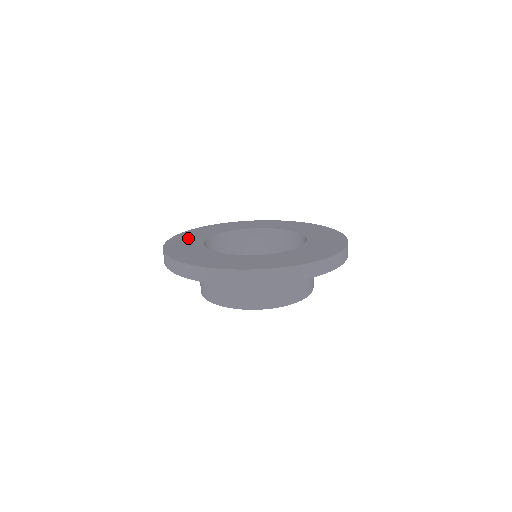
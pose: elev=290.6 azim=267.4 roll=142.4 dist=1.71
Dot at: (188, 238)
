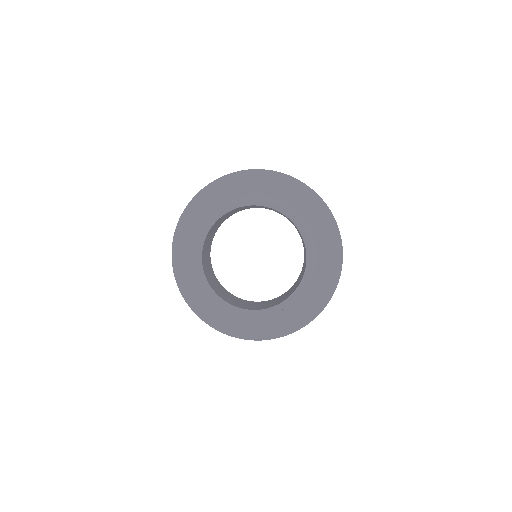
Dot at: occluded
